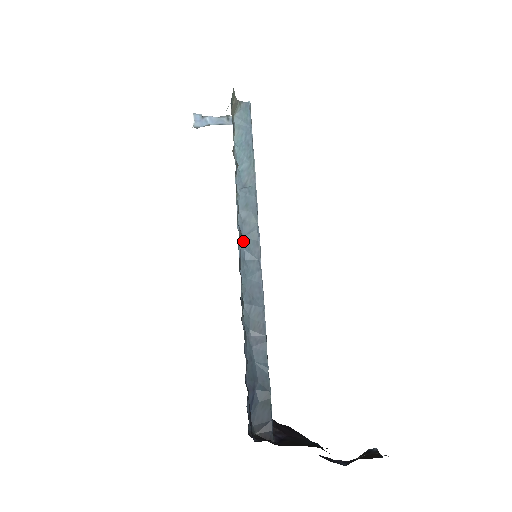
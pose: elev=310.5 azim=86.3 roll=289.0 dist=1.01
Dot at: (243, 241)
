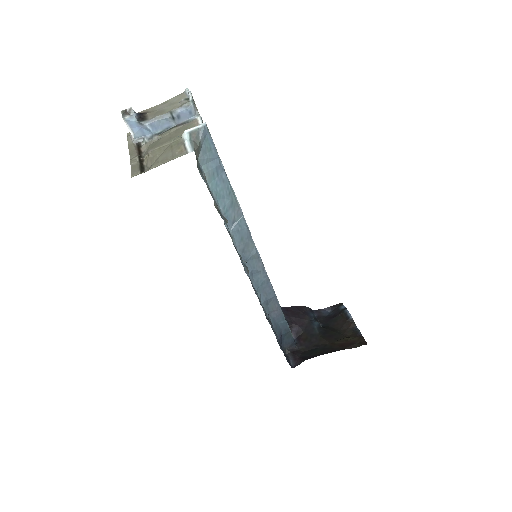
Dot at: (248, 265)
